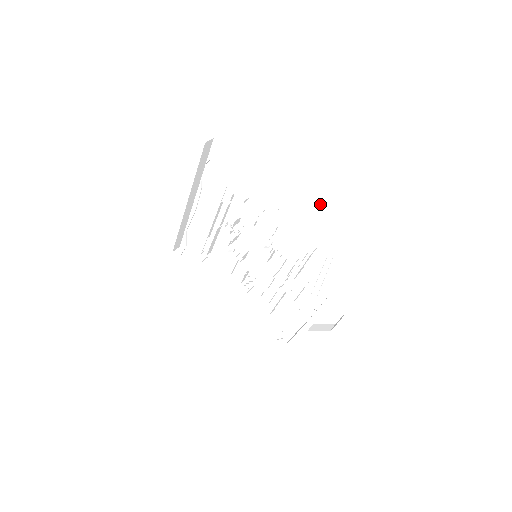
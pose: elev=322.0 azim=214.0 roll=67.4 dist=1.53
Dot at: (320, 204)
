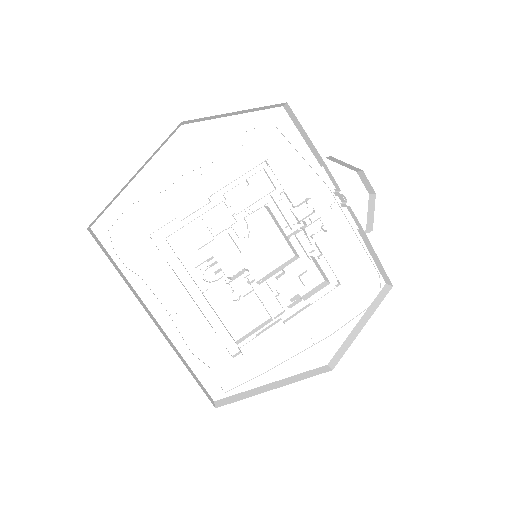
Dot at: (215, 127)
